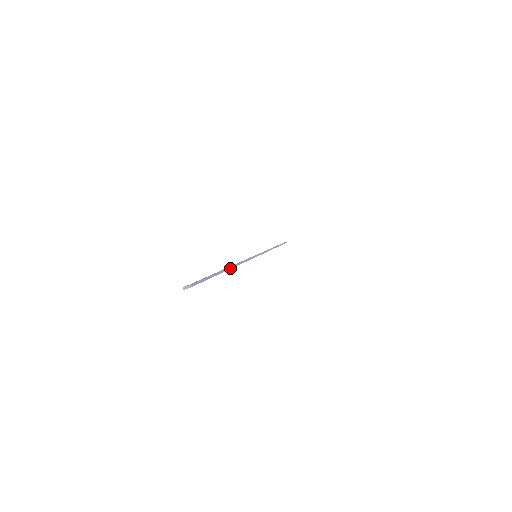
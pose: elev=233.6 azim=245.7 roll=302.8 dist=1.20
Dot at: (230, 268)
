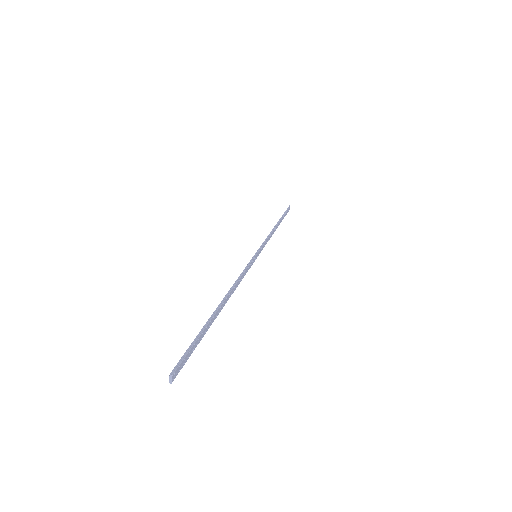
Dot at: (222, 303)
